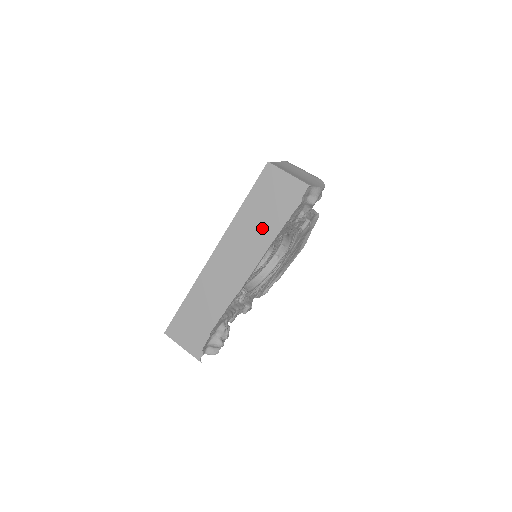
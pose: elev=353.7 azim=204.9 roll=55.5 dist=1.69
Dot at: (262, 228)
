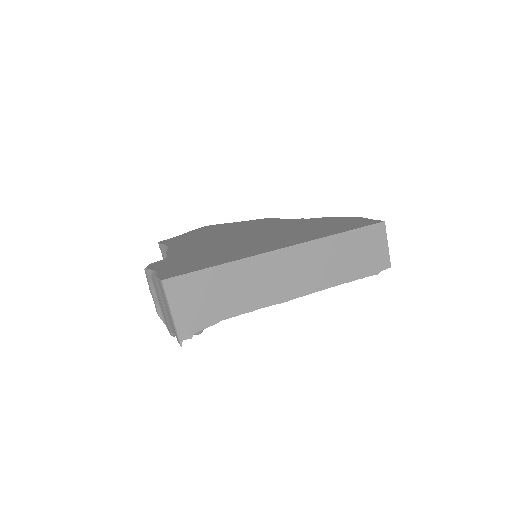
Dot at: (342, 266)
